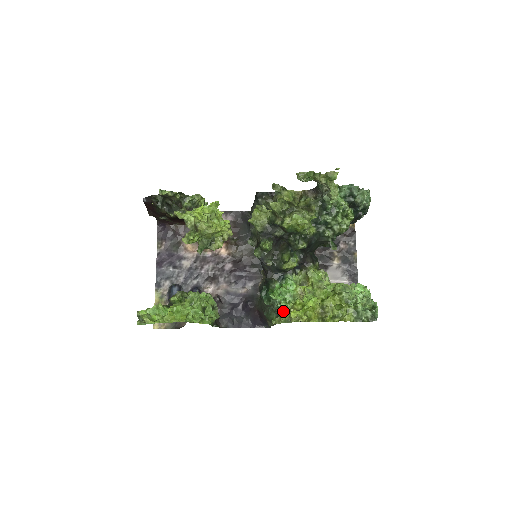
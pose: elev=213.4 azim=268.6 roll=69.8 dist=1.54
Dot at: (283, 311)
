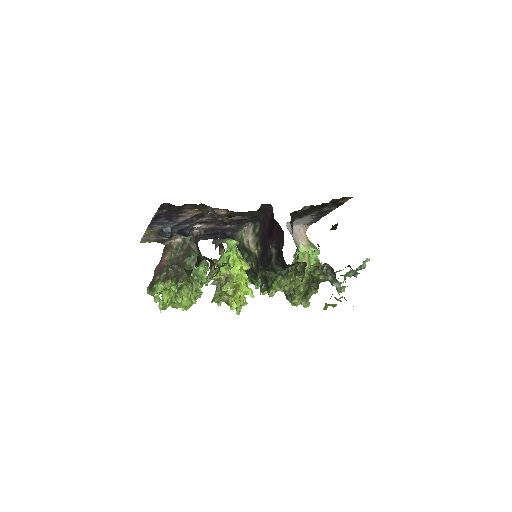
Dot at: occluded
